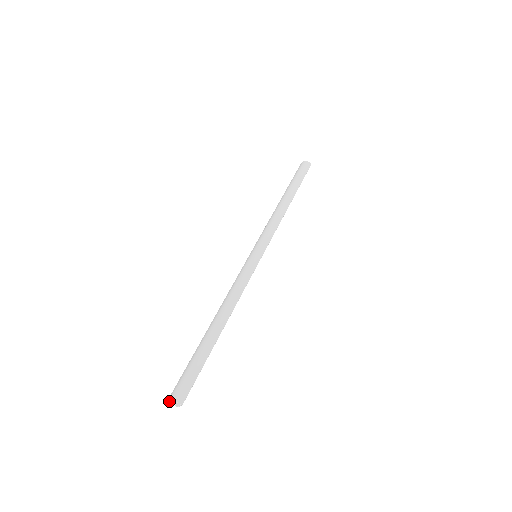
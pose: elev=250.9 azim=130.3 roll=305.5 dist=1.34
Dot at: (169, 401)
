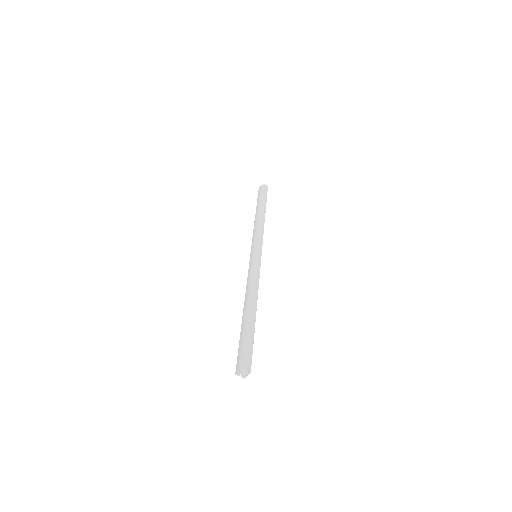
Dot at: (236, 374)
